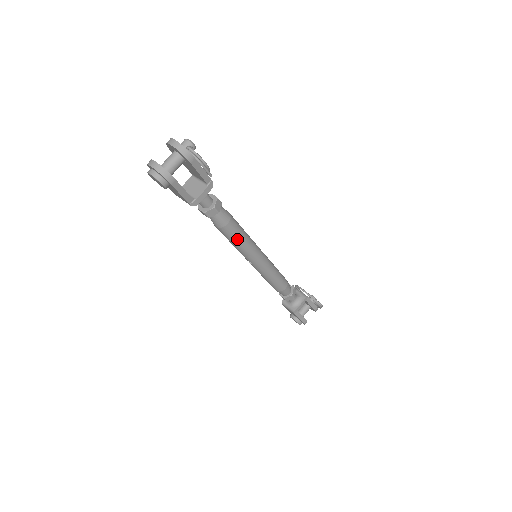
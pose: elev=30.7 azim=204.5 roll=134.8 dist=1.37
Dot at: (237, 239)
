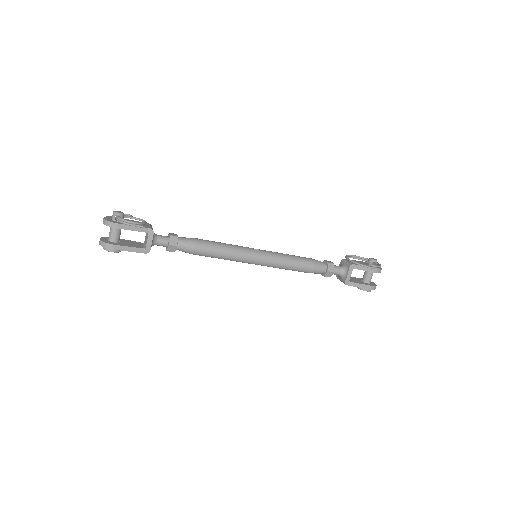
Dot at: (215, 255)
